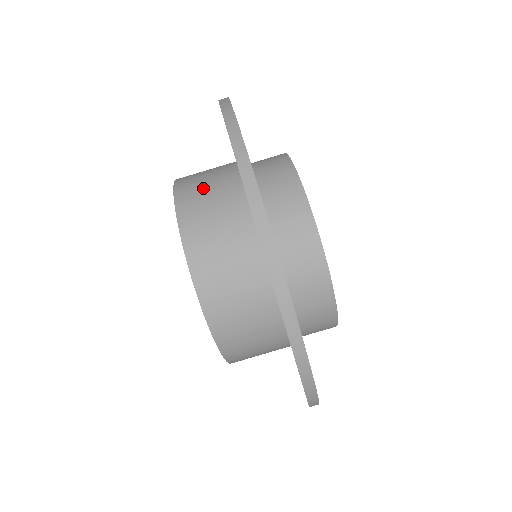
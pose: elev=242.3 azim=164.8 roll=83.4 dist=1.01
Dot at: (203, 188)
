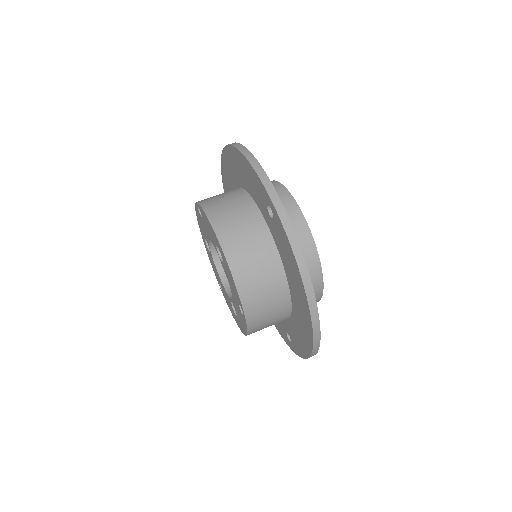
Dot at: (250, 256)
